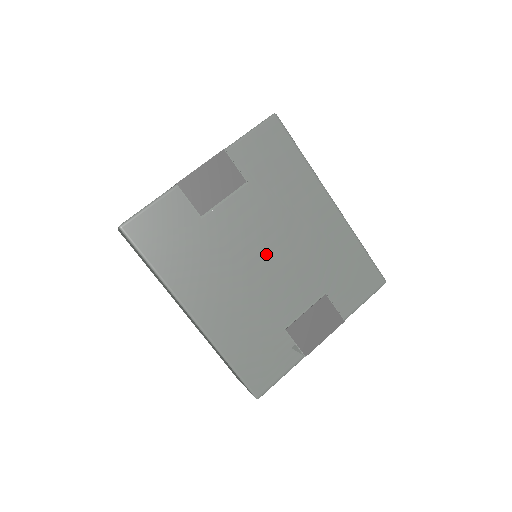
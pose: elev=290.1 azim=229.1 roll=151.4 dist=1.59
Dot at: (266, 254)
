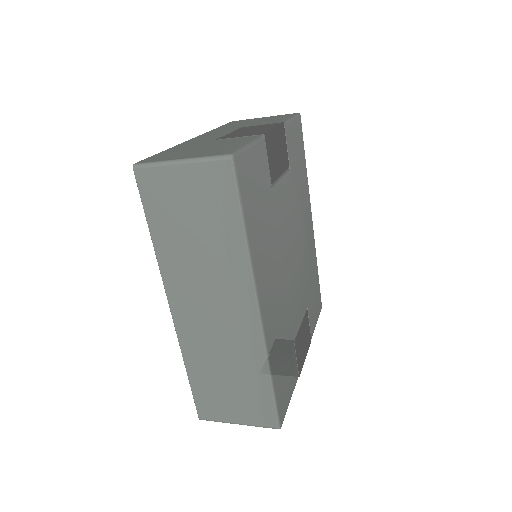
Dot at: (292, 252)
